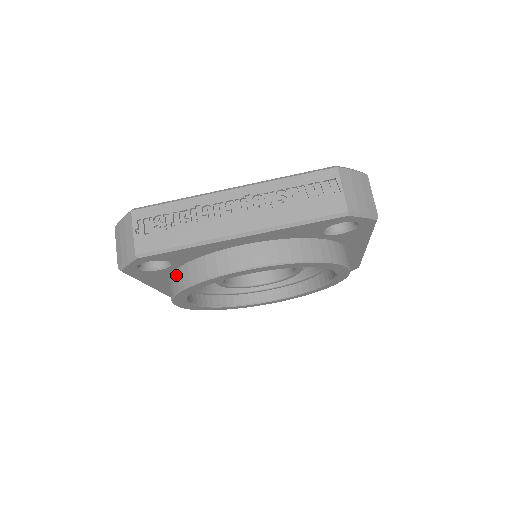
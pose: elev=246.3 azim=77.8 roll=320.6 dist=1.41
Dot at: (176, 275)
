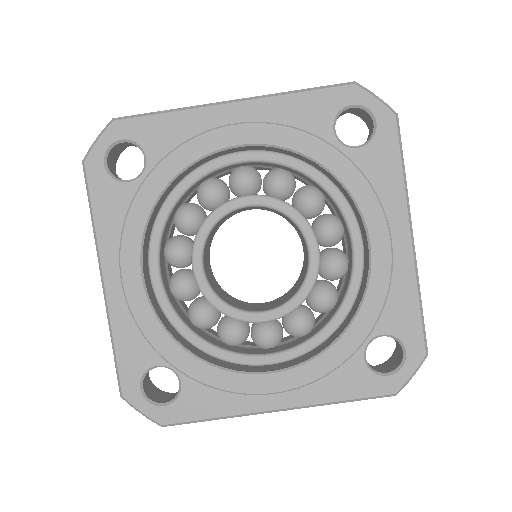
Dot at: occluded
